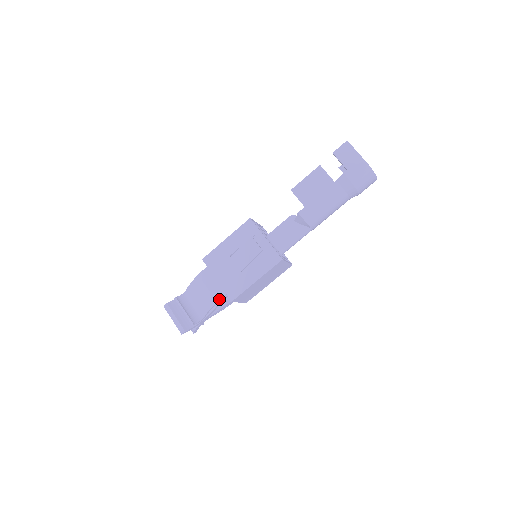
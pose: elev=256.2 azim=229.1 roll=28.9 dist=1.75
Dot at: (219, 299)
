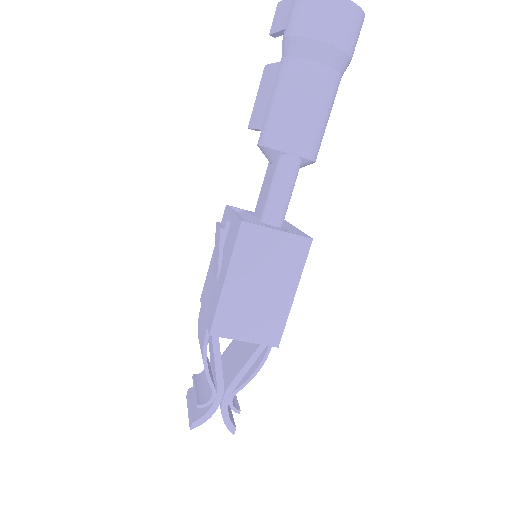
Dot at: (203, 342)
